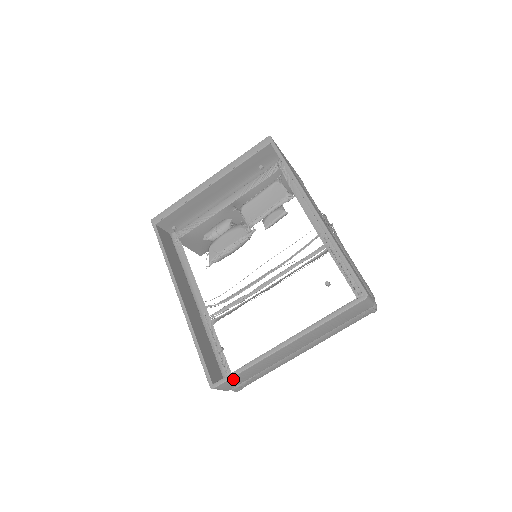
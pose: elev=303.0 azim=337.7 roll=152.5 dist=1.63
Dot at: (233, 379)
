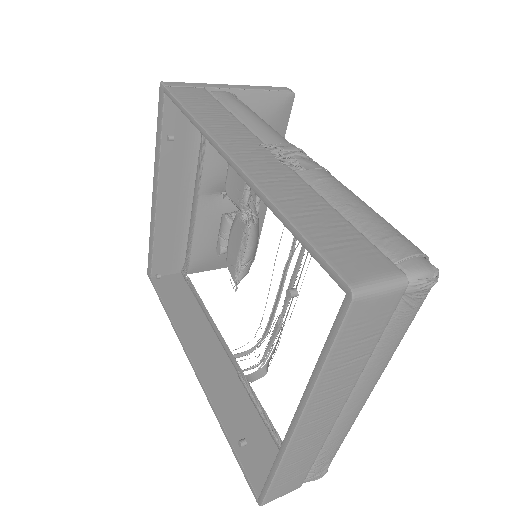
Dot at: (276, 486)
